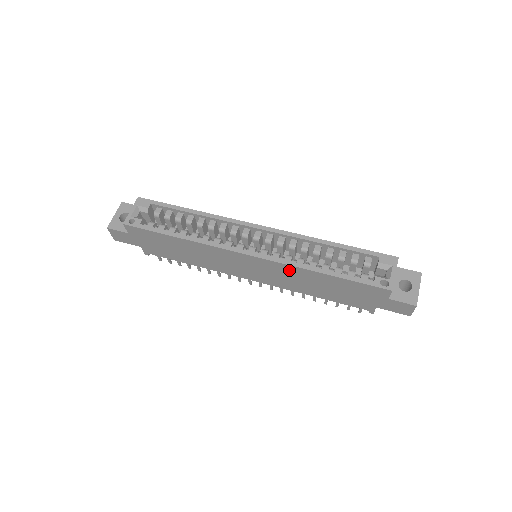
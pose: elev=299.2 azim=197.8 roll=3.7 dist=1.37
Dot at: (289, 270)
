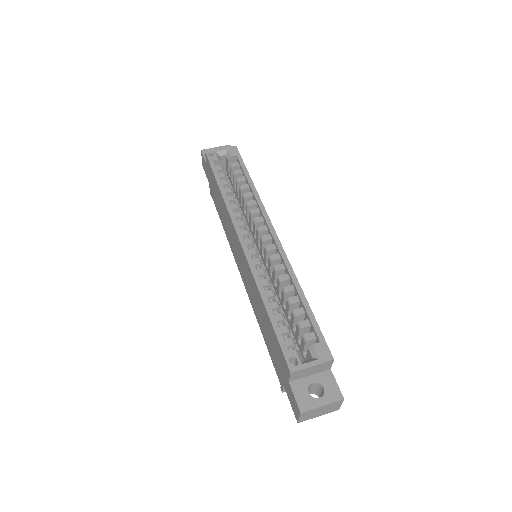
Dot at: (253, 281)
